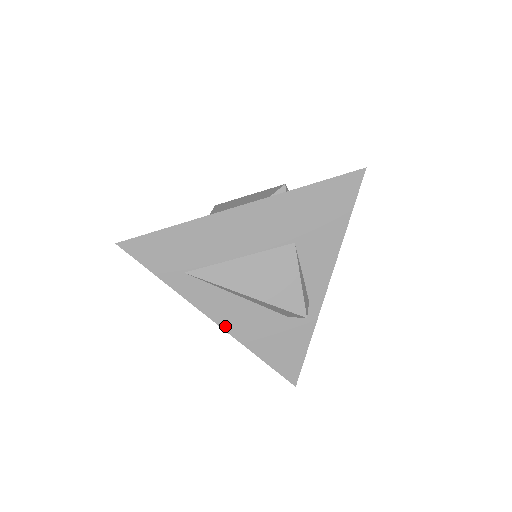
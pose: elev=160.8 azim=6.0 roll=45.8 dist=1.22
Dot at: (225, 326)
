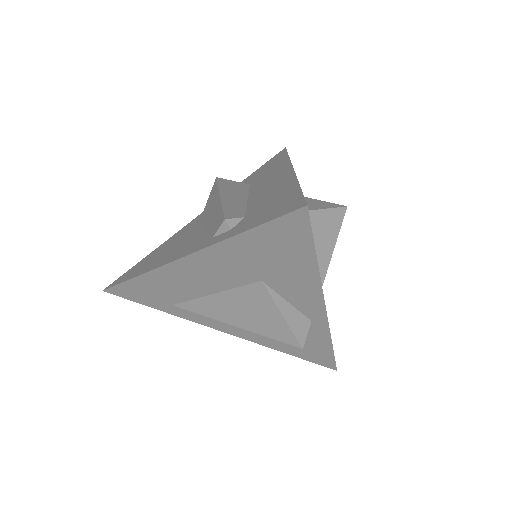
Dot at: (238, 335)
